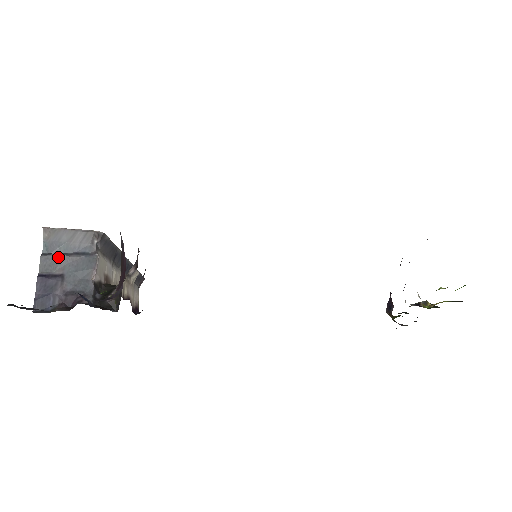
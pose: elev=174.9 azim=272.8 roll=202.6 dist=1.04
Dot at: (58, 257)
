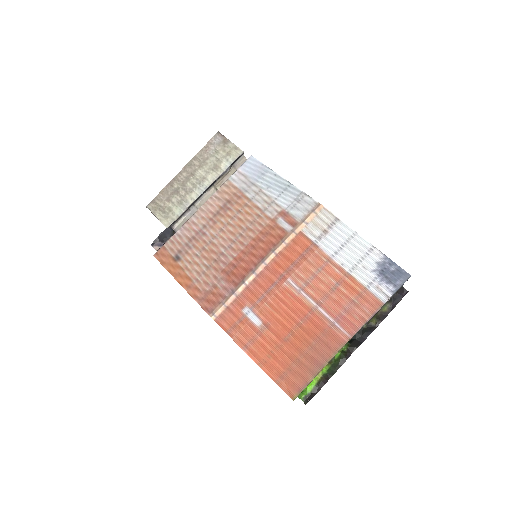
Dot at: occluded
